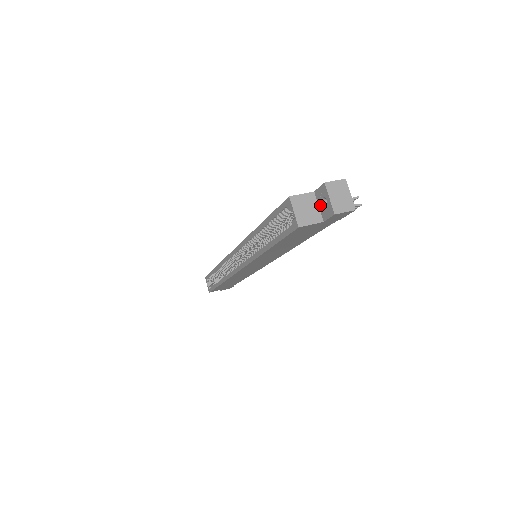
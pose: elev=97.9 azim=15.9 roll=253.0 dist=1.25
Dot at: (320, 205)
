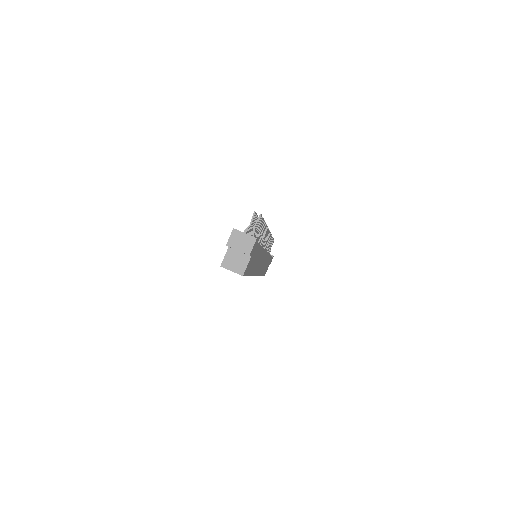
Dot at: (239, 251)
